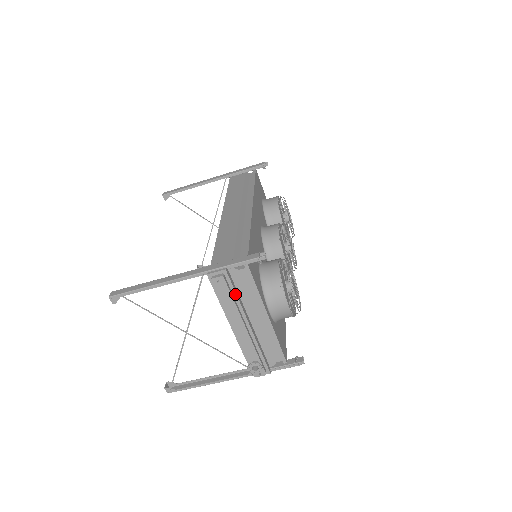
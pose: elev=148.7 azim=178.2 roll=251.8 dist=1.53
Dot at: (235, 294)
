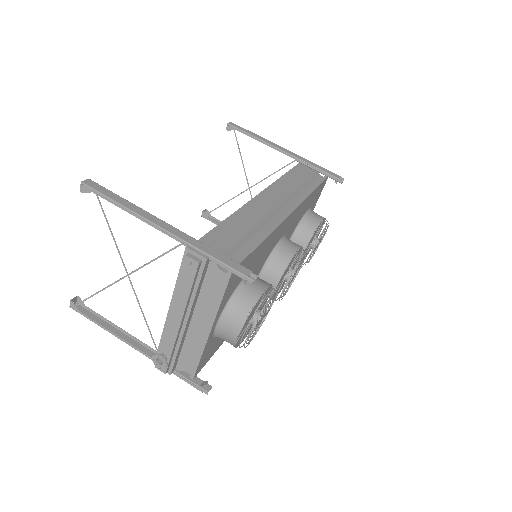
Dot at: (197, 287)
